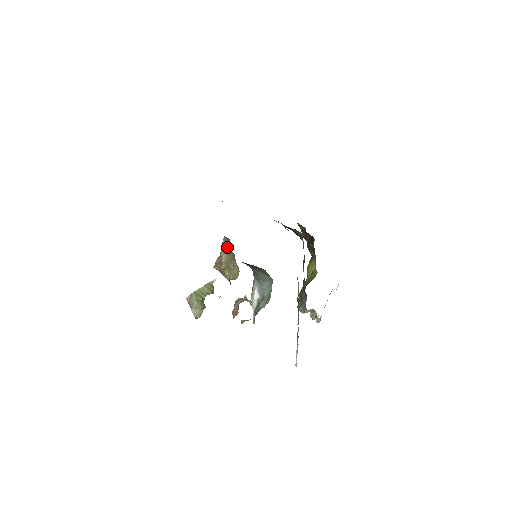
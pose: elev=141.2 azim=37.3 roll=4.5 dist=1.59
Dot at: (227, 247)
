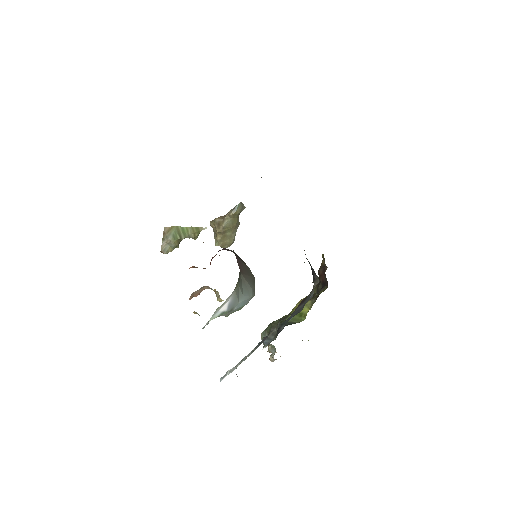
Dot at: (237, 214)
